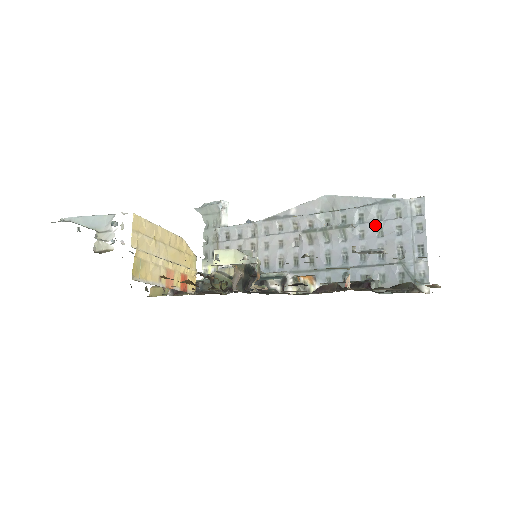
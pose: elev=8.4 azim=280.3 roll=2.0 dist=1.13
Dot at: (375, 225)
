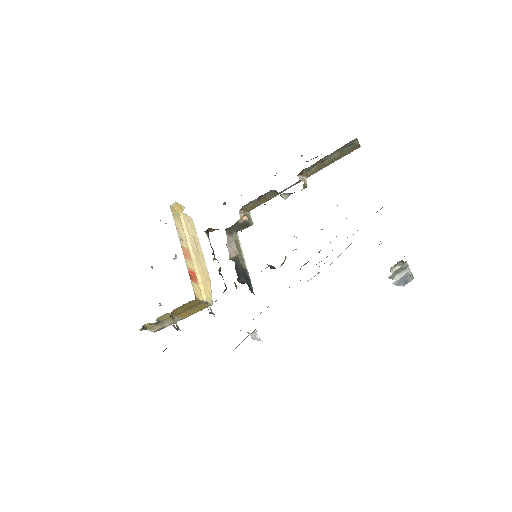
Dot at: occluded
